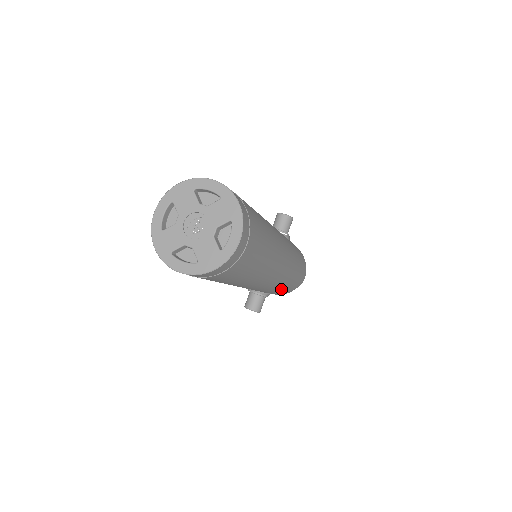
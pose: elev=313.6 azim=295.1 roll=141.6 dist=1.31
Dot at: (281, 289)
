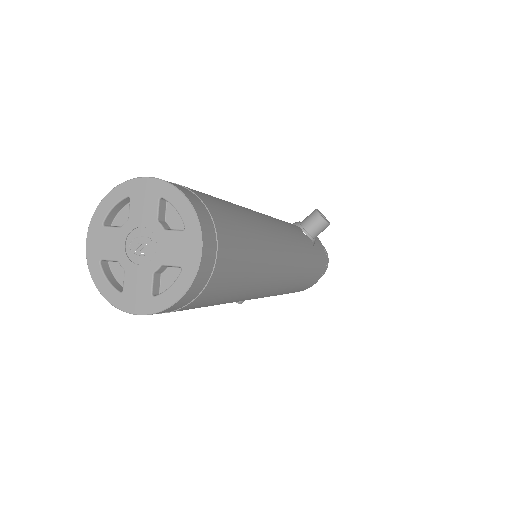
Dot at: occluded
